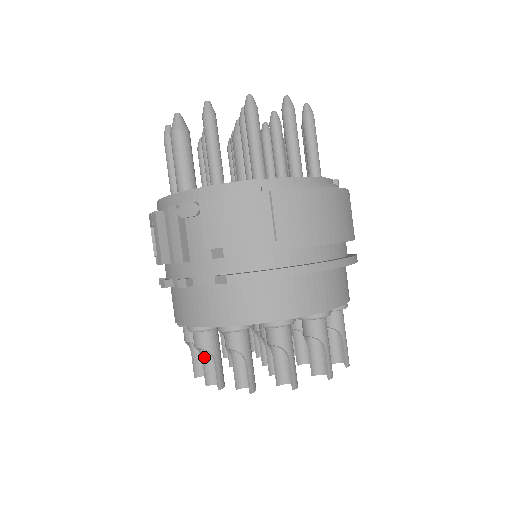
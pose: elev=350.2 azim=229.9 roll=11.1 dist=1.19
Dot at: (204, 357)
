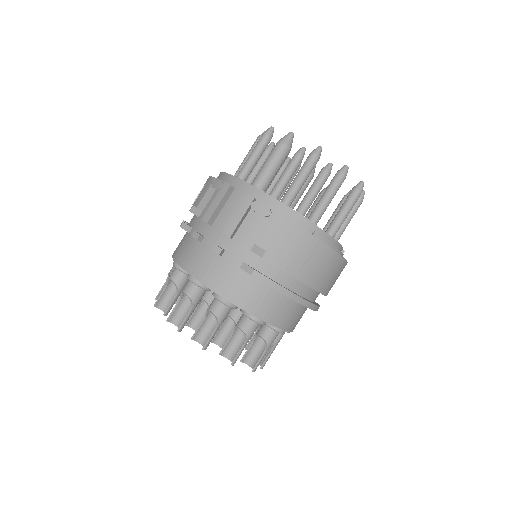
Dot at: (181, 301)
